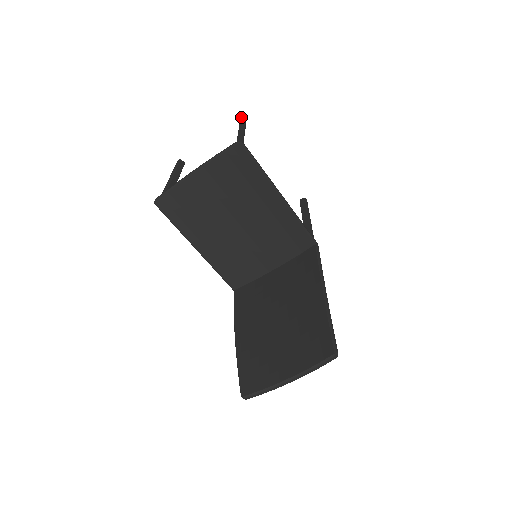
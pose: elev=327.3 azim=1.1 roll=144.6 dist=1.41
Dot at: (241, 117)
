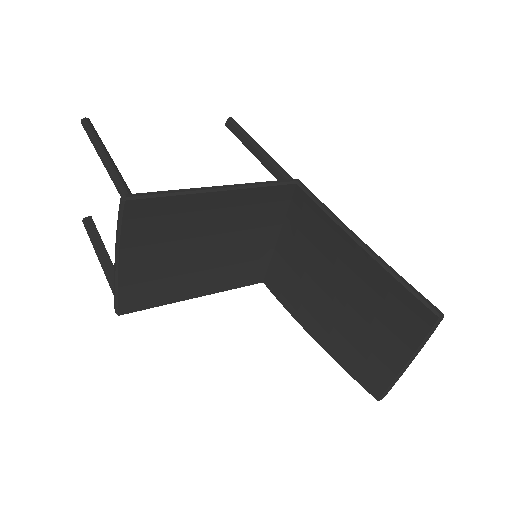
Dot at: occluded
